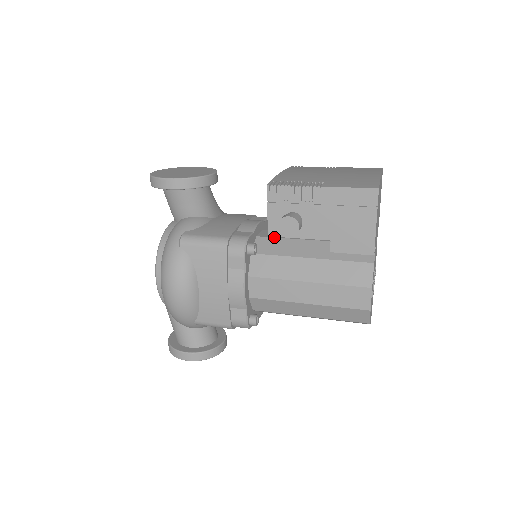
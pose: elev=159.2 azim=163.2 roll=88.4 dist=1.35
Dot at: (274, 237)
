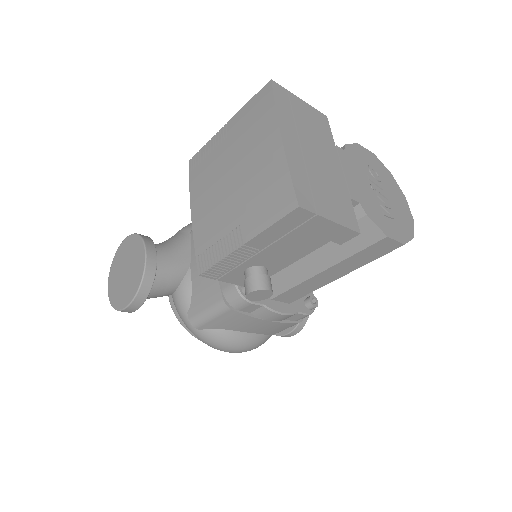
Dot at: occluded
